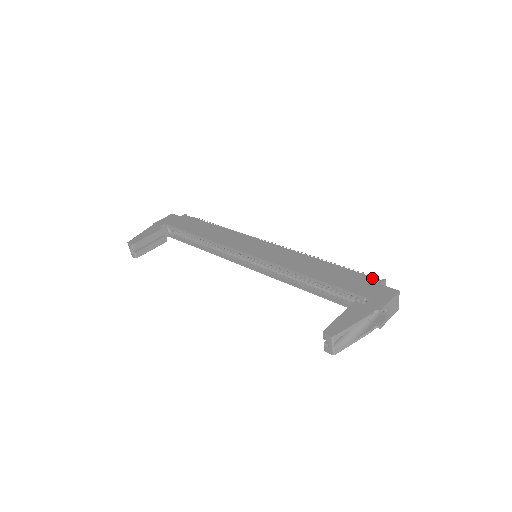
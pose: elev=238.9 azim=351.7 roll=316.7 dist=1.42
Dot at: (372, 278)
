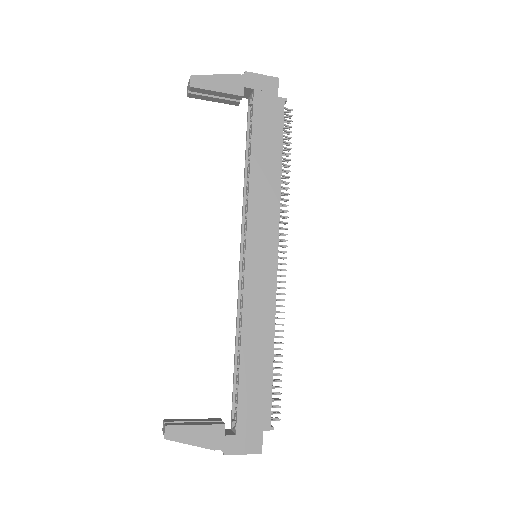
Dot at: (269, 417)
